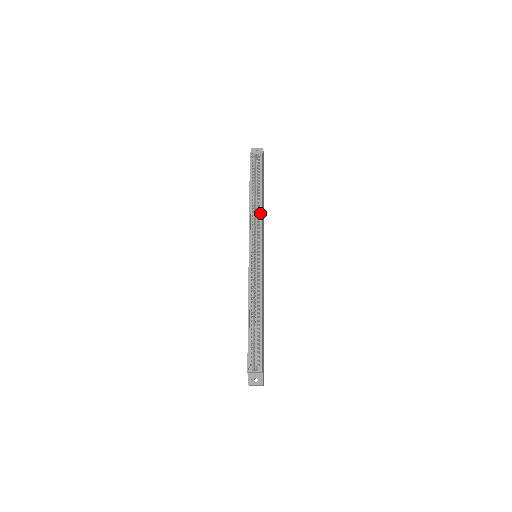
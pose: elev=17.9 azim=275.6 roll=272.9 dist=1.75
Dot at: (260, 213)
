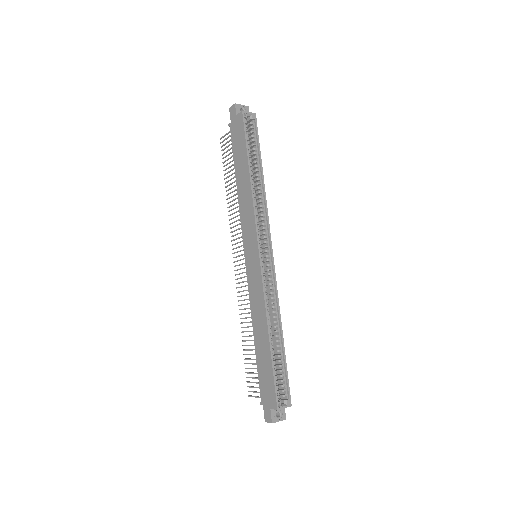
Dot at: (263, 201)
